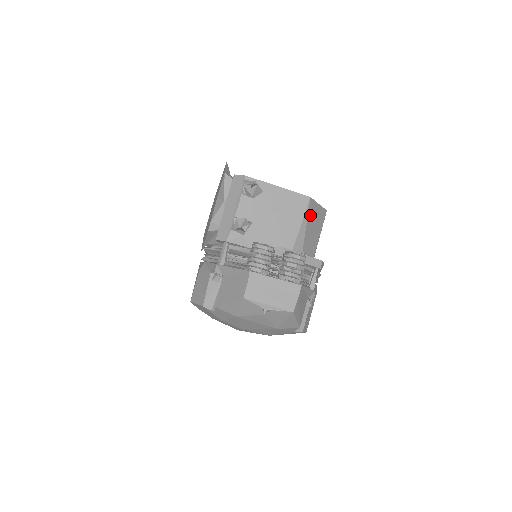
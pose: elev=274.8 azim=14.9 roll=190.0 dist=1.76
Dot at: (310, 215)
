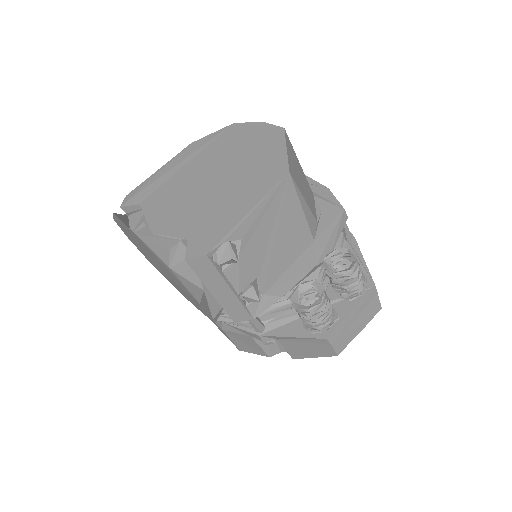
Dot at: (297, 183)
